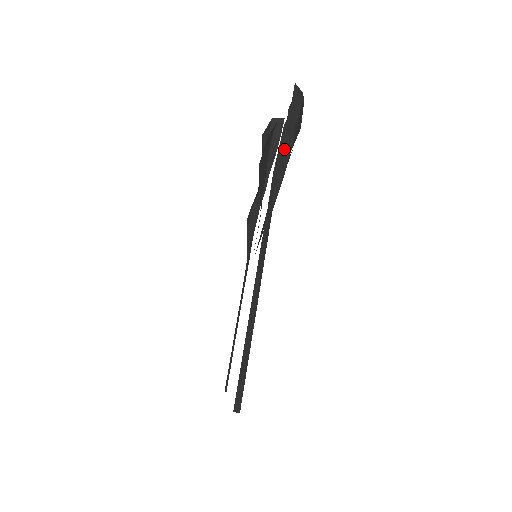
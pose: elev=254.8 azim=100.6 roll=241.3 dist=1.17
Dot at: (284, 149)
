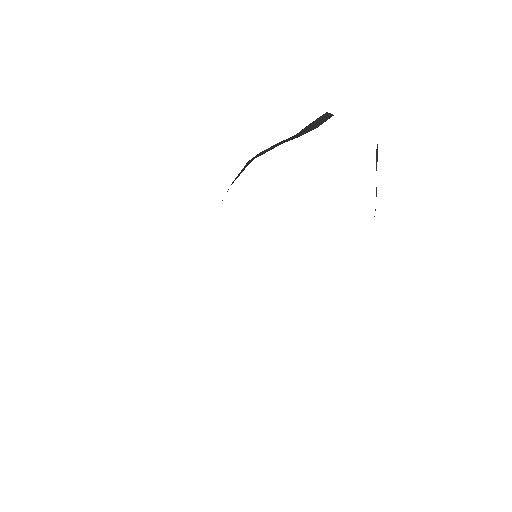
Dot at: occluded
